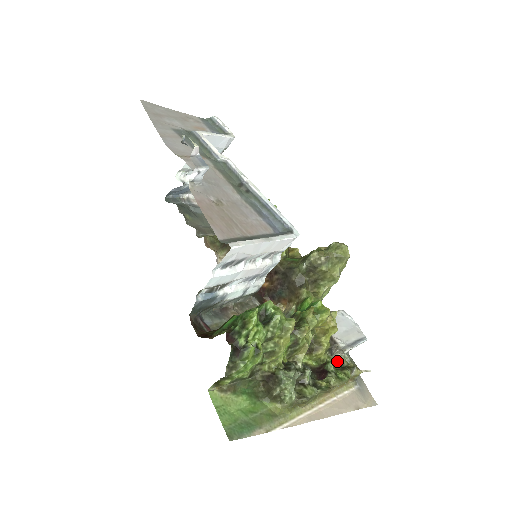
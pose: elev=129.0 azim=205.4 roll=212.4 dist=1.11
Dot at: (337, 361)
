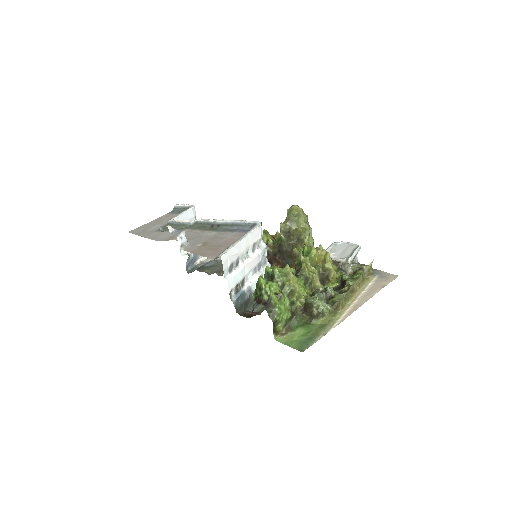
Dot at: (353, 272)
